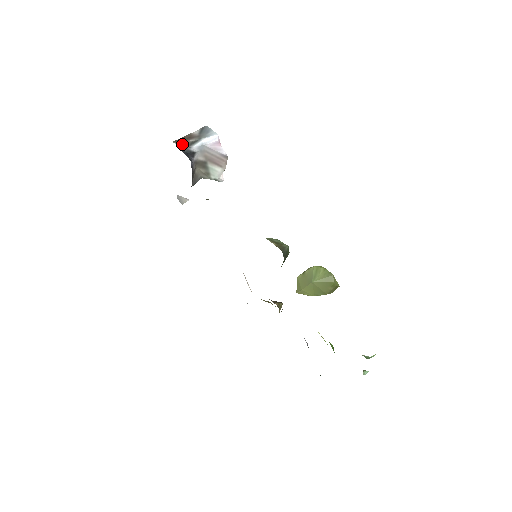
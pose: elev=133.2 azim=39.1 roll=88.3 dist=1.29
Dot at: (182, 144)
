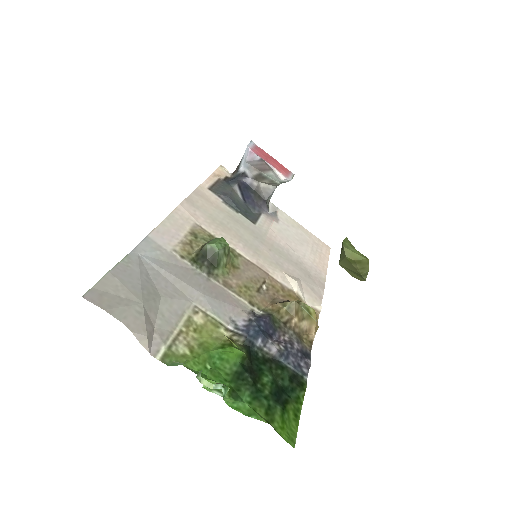
Dot at: (236, 171)
